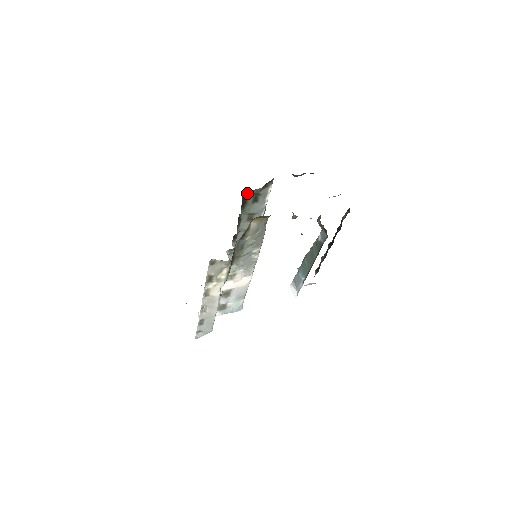
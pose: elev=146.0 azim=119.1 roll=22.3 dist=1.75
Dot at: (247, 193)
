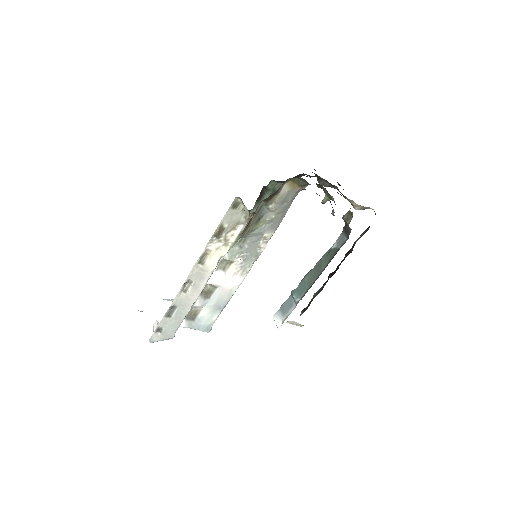
Dot at: (270, 183)
